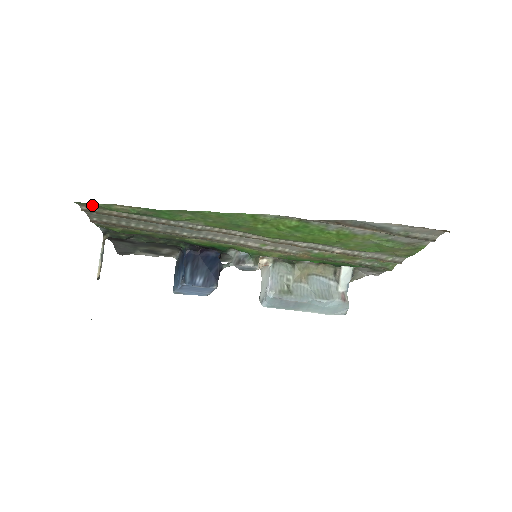
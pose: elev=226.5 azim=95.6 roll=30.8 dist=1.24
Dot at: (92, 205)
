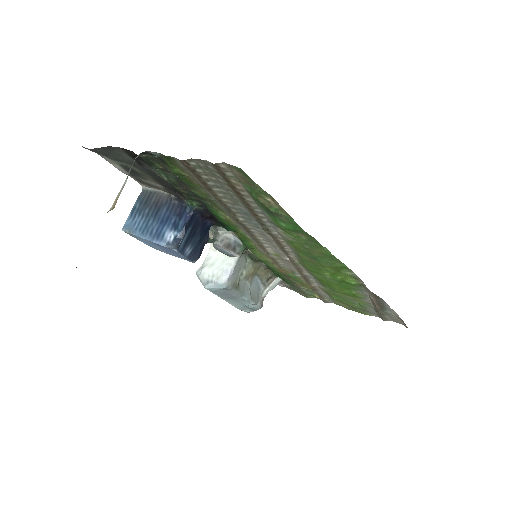
Dot at: (248, 180)
